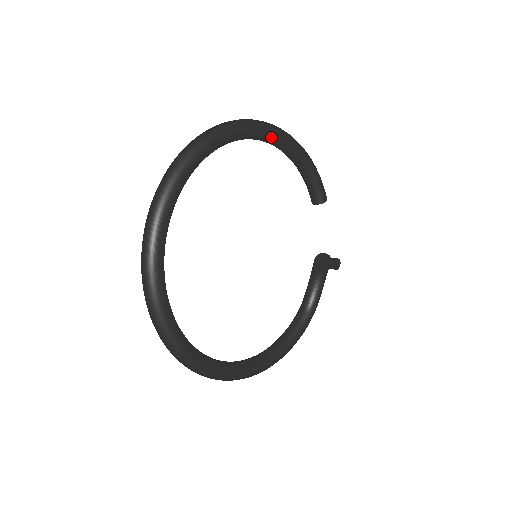
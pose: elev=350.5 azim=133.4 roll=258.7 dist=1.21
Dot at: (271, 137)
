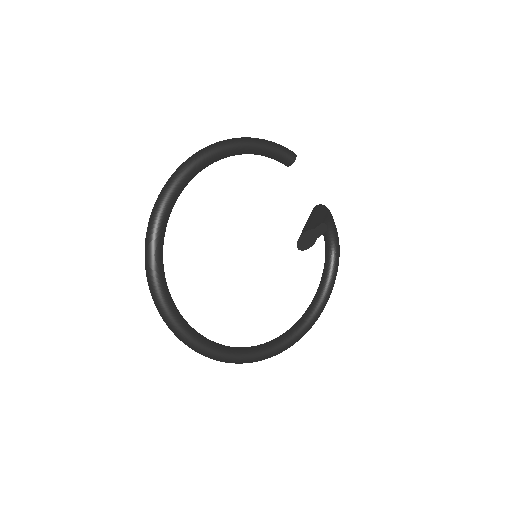
Dot at: (208, 163)
